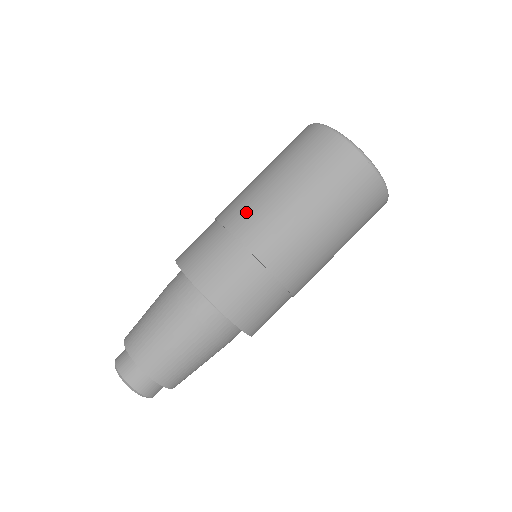
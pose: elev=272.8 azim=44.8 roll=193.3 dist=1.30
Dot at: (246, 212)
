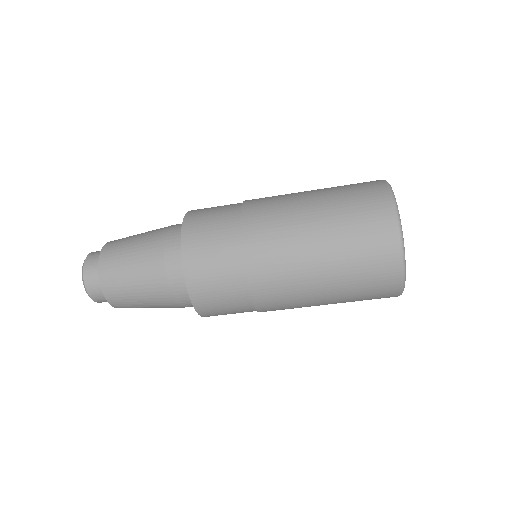
Dot at: (273, 273)
